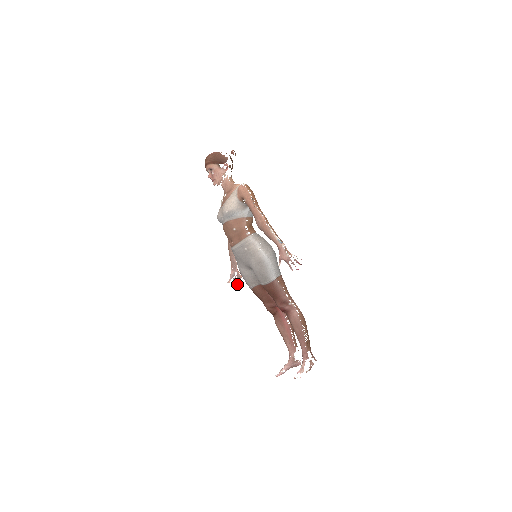
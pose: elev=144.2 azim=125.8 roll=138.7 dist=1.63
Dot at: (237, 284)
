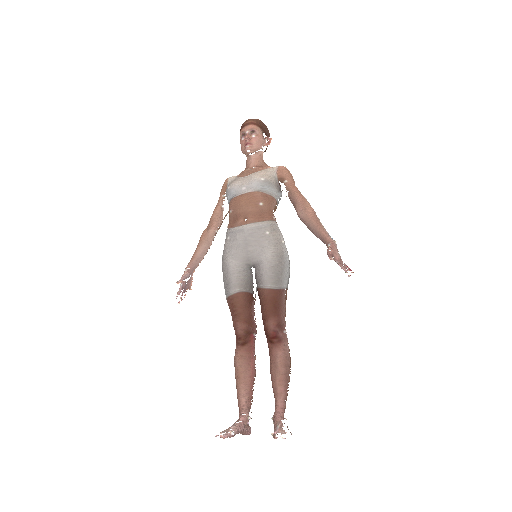
Dot at: occluded
